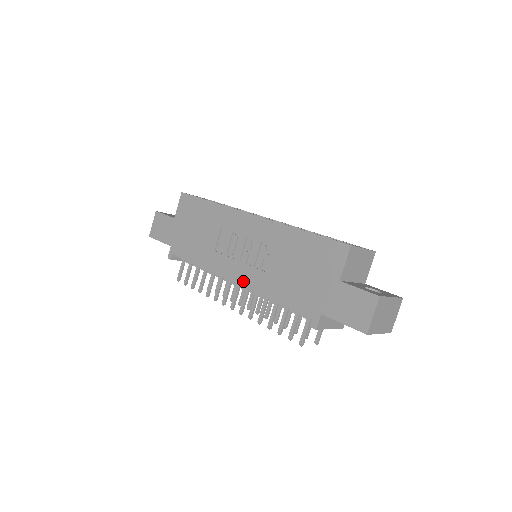
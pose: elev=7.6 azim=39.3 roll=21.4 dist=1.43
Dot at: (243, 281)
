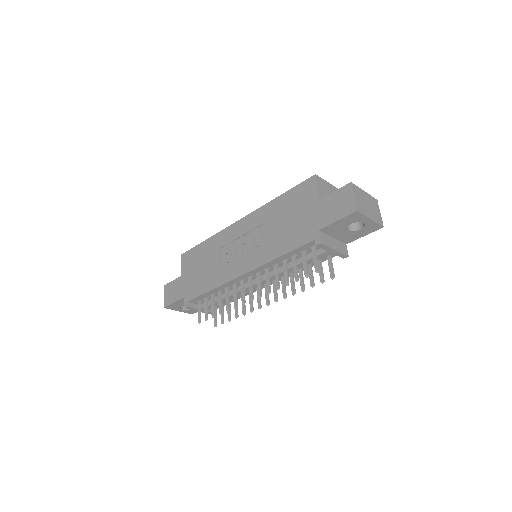
Dot at: (251, 266)
